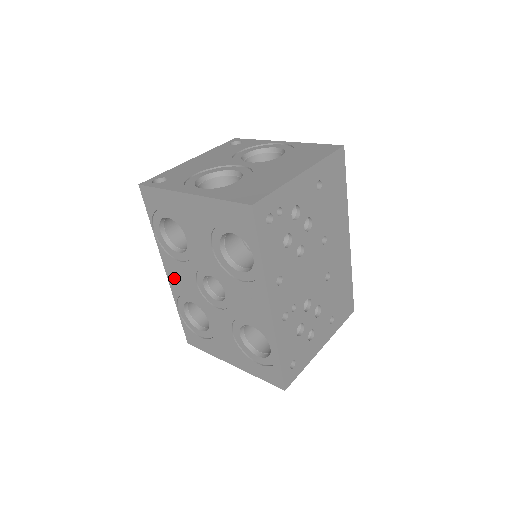
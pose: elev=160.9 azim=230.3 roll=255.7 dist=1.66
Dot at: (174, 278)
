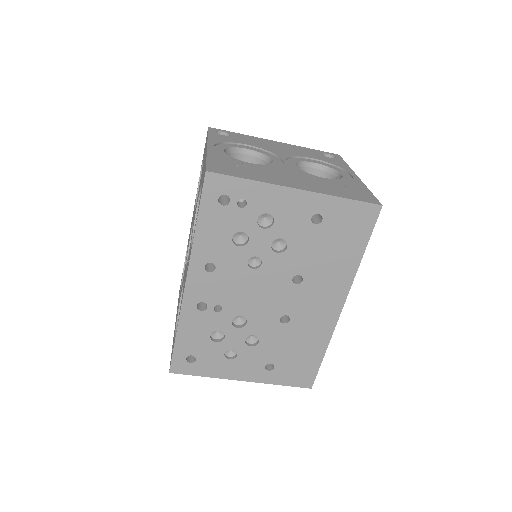
Dot at: occluded
